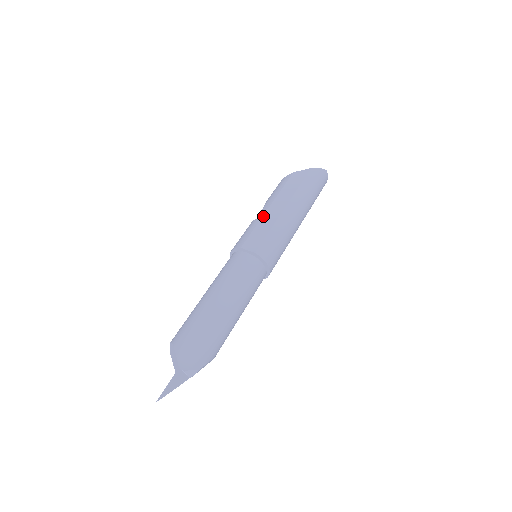
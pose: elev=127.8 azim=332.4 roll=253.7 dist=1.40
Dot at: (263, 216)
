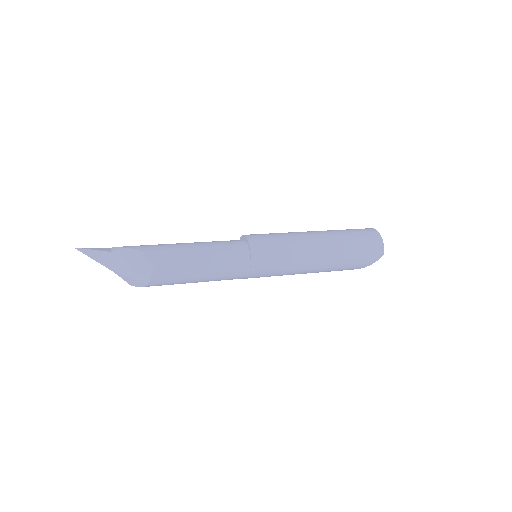
Dot at: occluded
